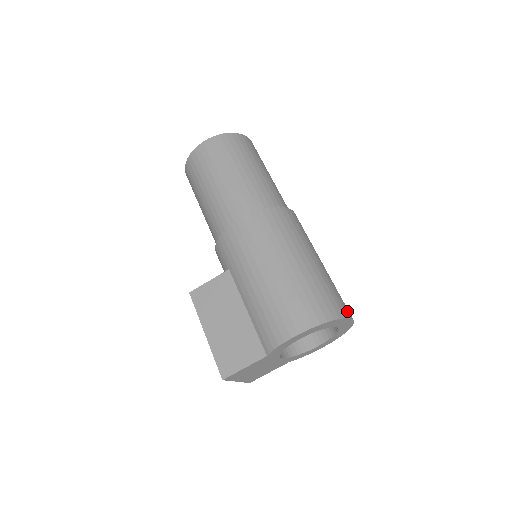
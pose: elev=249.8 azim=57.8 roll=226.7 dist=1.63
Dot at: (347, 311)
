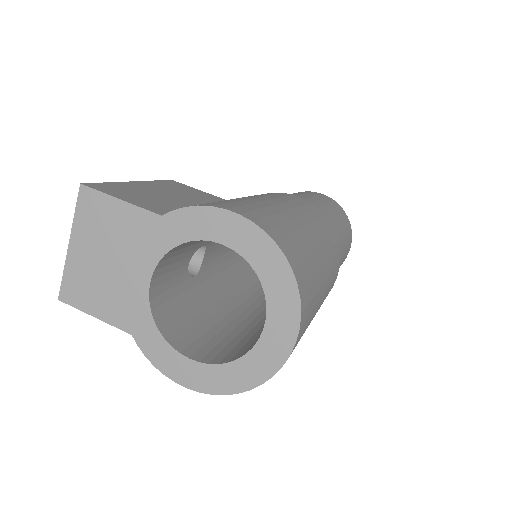
Dot at: (303, 322)
